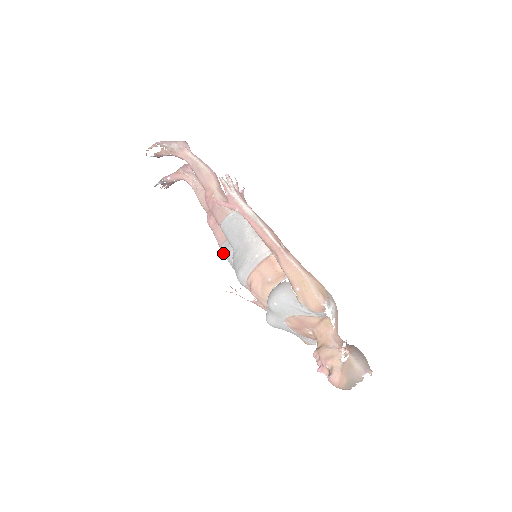
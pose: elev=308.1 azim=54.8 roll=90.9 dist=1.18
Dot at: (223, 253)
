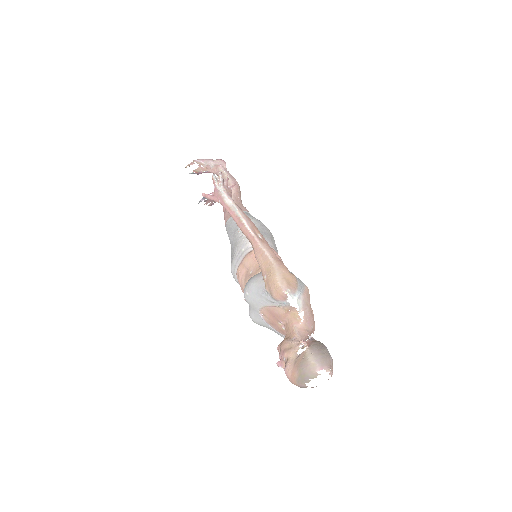
Dot at: occluded
